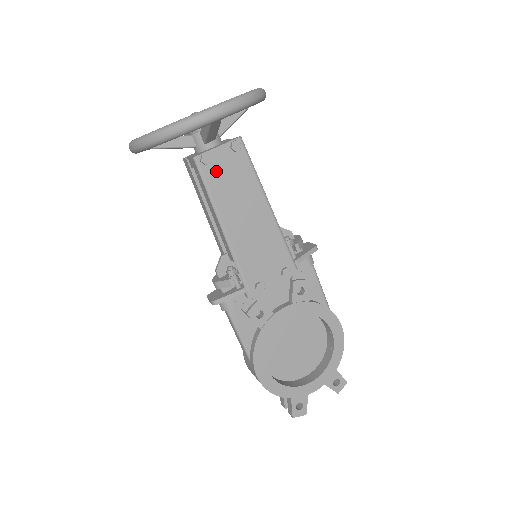
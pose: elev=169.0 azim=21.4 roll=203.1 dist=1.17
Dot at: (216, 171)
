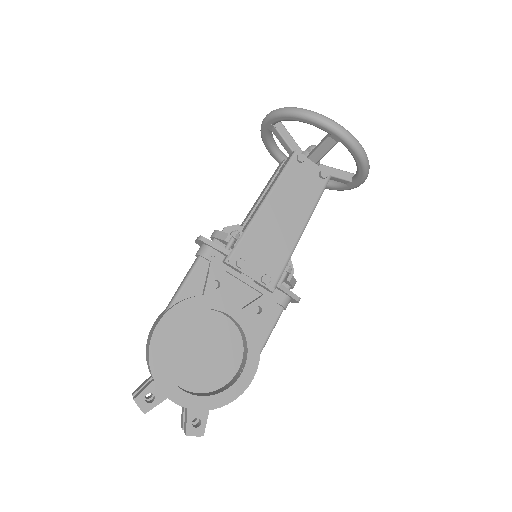
Dot at: (298, 171)
